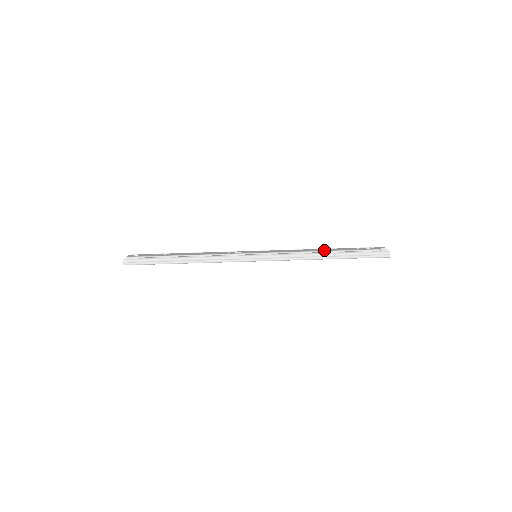
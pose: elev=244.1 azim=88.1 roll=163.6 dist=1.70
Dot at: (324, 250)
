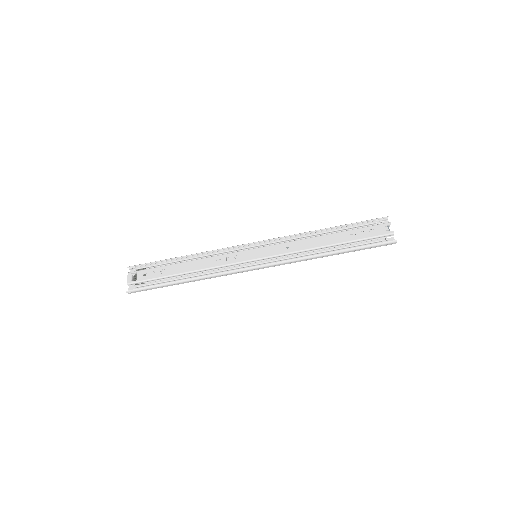
Dot at: (326, 243)
